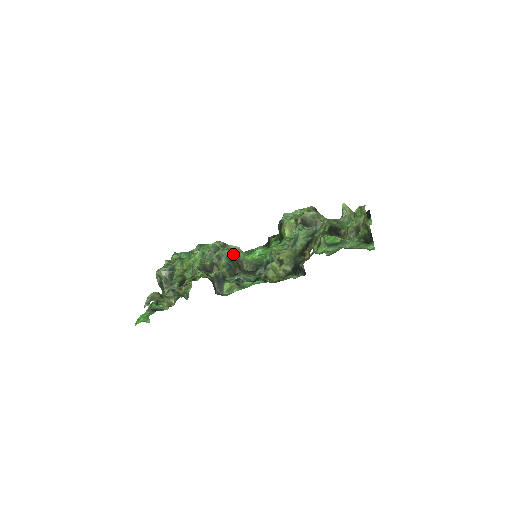
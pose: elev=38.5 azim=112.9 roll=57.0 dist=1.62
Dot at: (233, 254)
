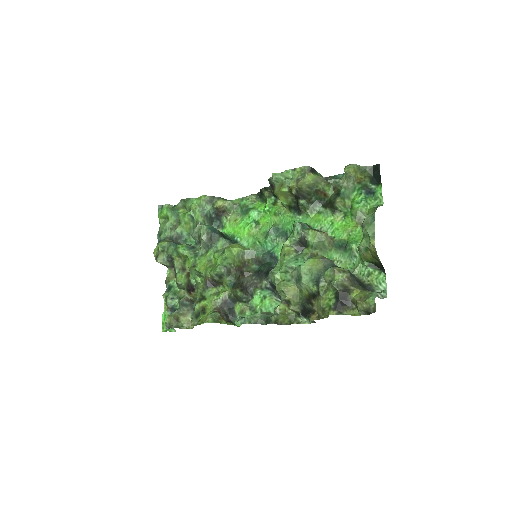
Dot at: (232, 264)
